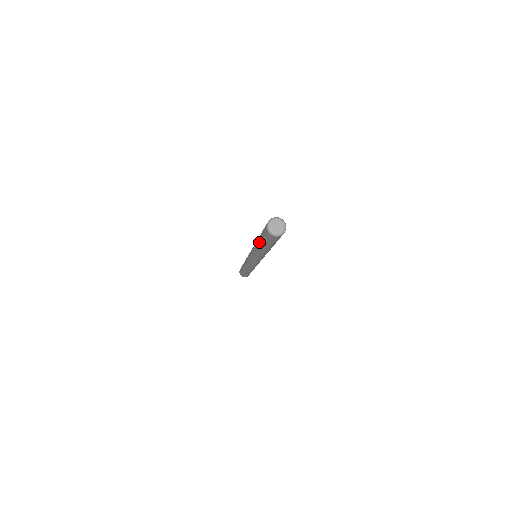
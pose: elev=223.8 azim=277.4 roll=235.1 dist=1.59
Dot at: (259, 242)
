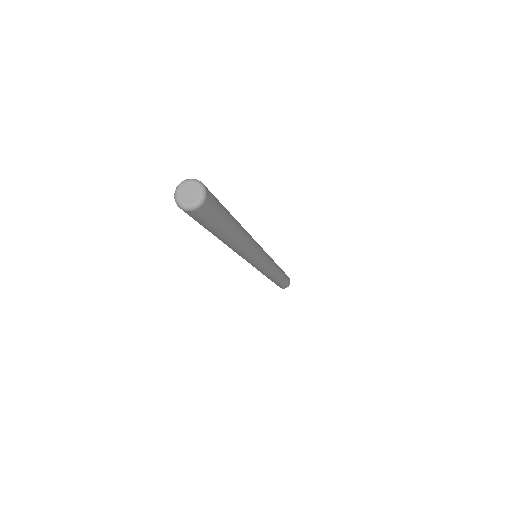
Dot at: occluded
